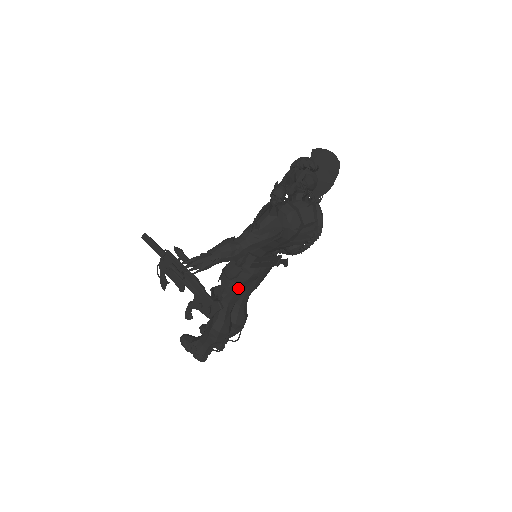
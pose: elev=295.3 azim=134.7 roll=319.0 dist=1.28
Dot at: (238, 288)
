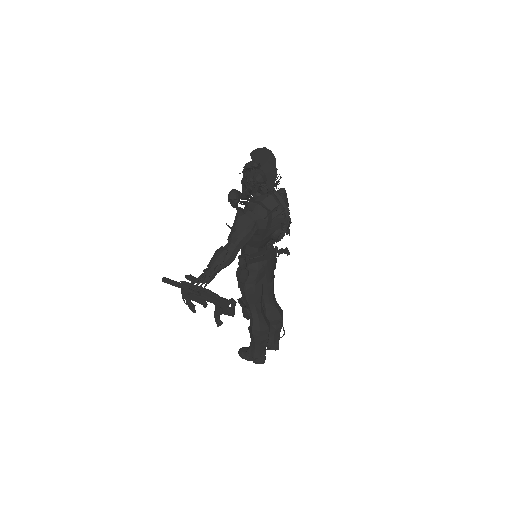
Dot at: (254, 288)
